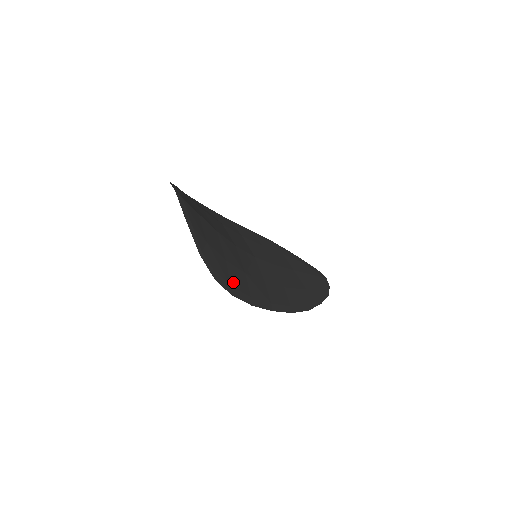
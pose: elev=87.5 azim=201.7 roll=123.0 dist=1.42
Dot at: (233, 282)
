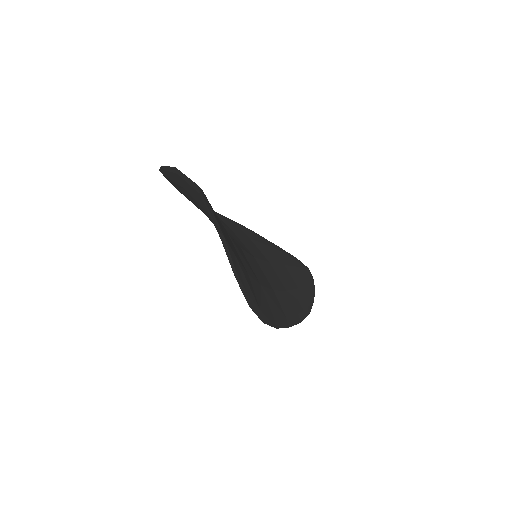
Dot at: (259, 303)
